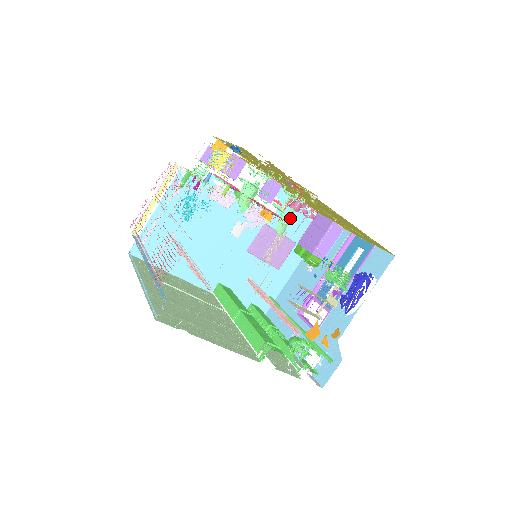
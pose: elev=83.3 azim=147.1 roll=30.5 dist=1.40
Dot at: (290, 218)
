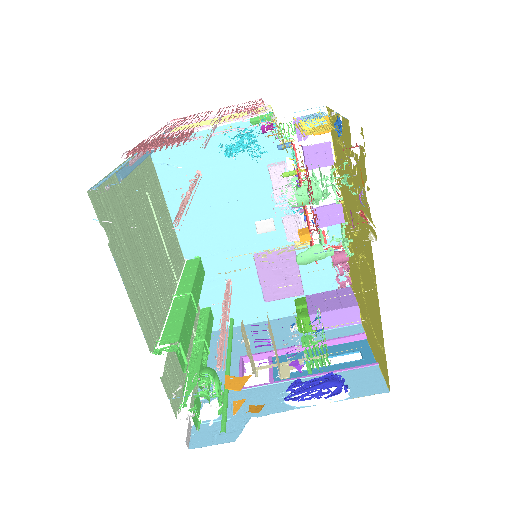
Dot at: (323, 257)
